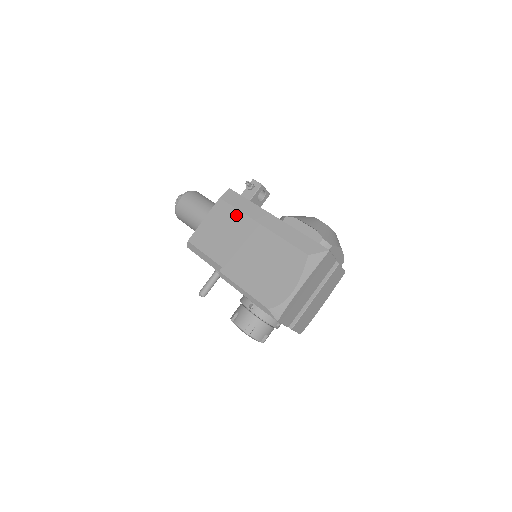
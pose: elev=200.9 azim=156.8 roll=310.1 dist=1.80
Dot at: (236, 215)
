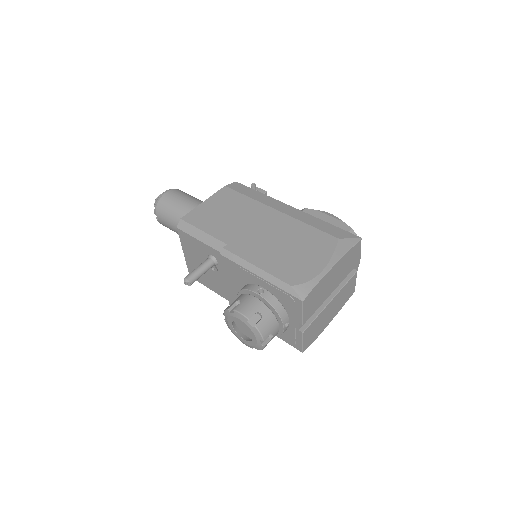
Dot at: (246, 200)
